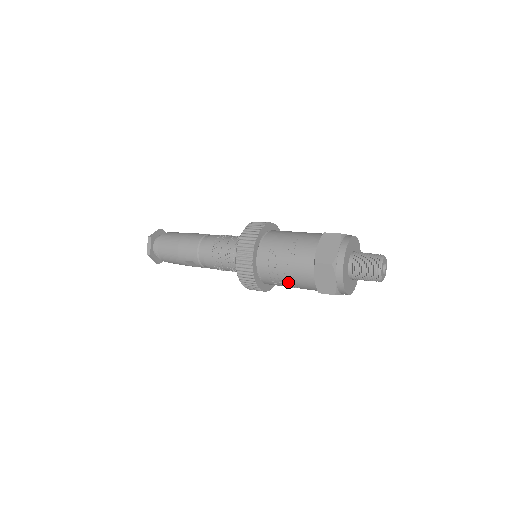
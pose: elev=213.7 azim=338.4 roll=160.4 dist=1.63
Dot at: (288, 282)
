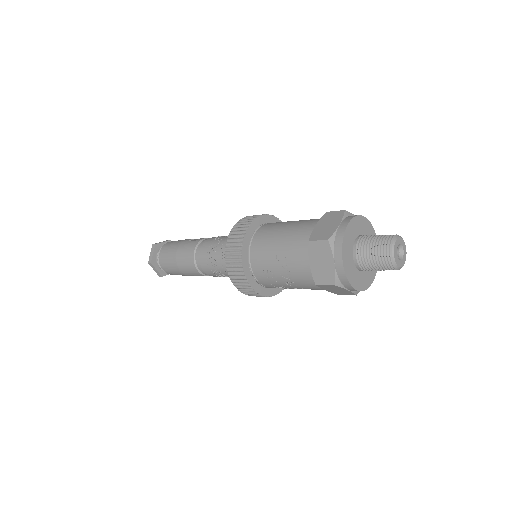
Dot at: occluded
